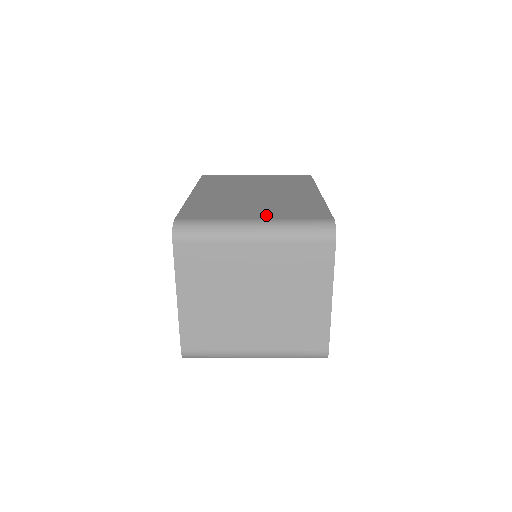
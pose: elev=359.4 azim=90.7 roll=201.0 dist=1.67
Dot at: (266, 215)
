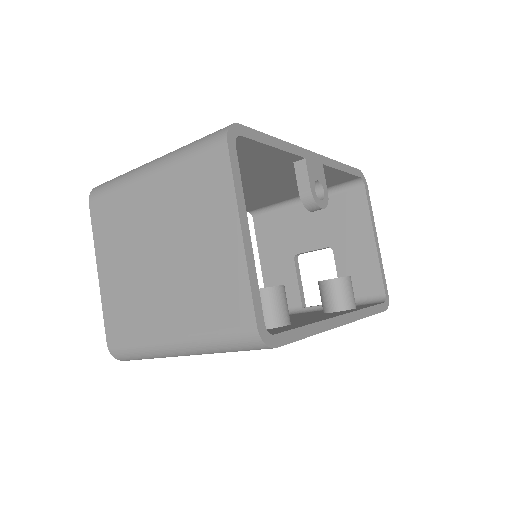
Dot at: occluded
